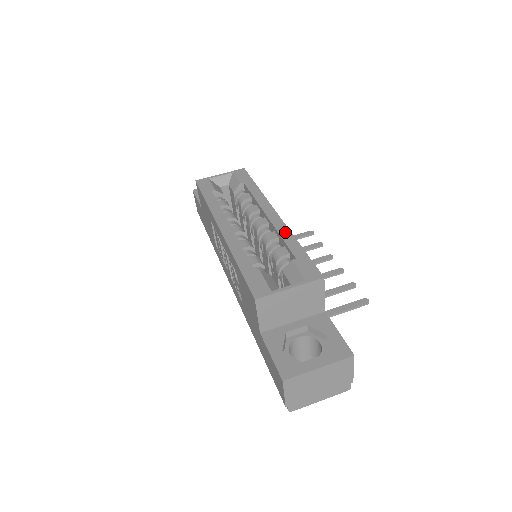
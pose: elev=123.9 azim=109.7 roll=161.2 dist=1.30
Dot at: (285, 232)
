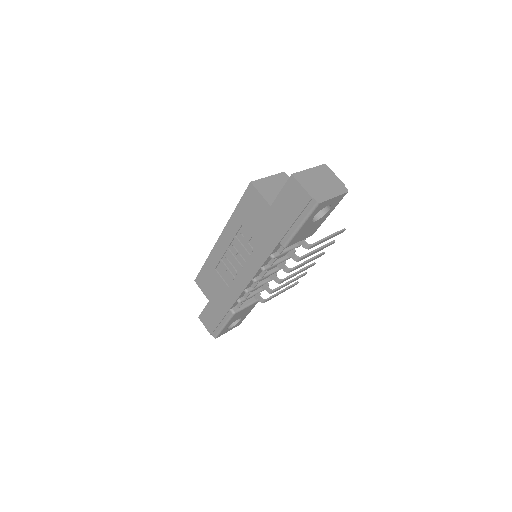
Dot at: occluded
